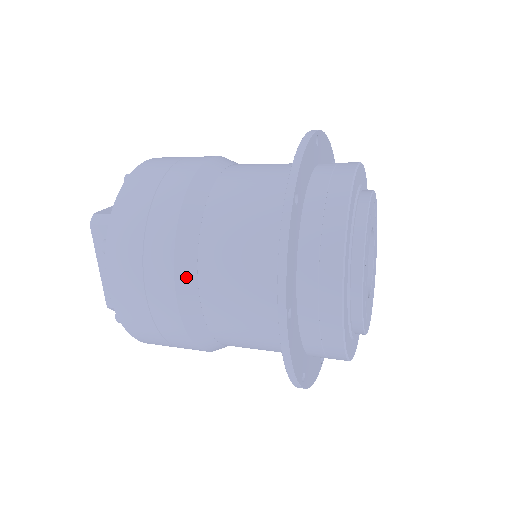
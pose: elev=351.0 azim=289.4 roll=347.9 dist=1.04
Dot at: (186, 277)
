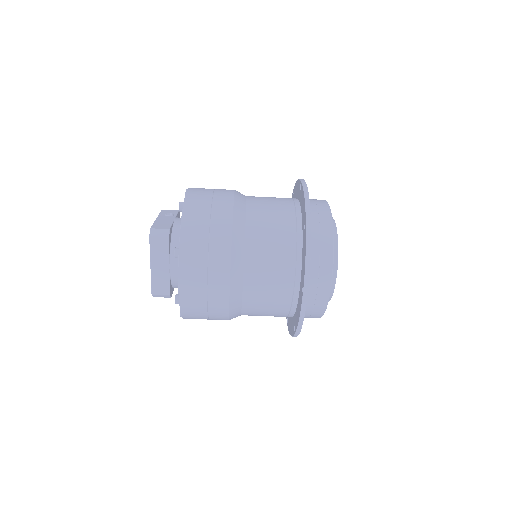
Dot at: (237, 272)
